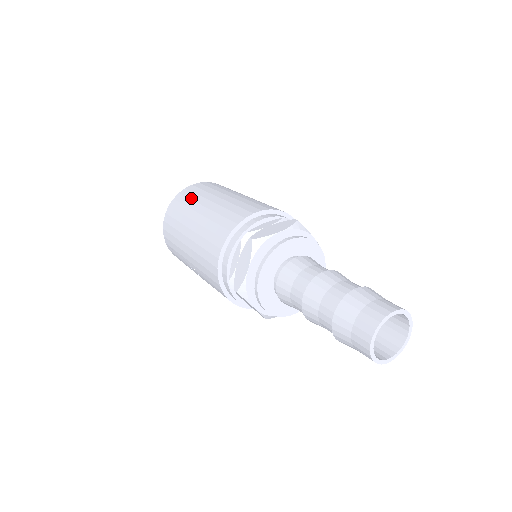
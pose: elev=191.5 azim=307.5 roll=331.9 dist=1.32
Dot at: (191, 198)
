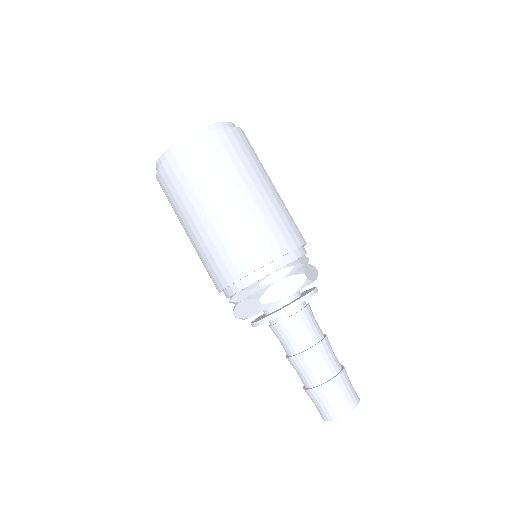
Dot at: (198, 176)
